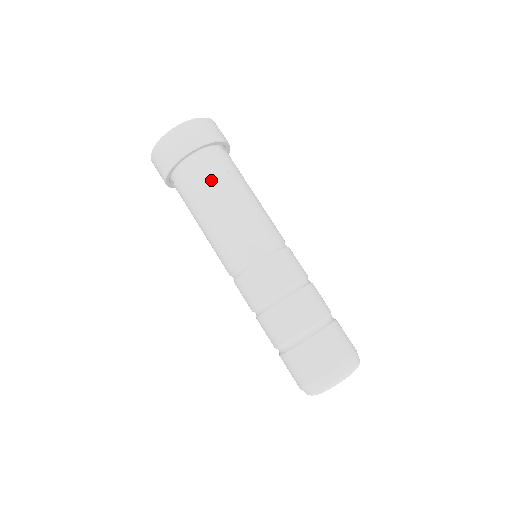
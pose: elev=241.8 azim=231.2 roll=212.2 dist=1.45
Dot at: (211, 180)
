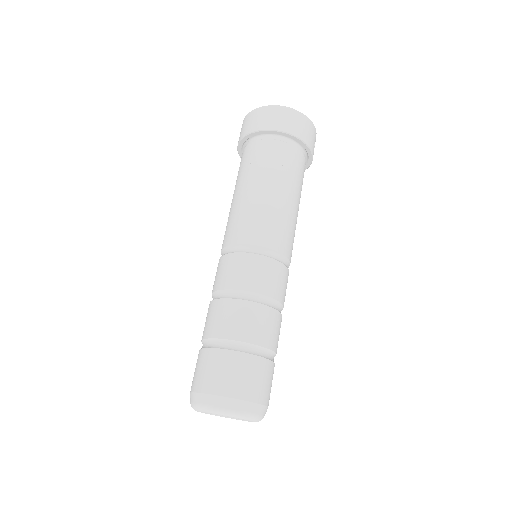
Dot at: (285, 167)
